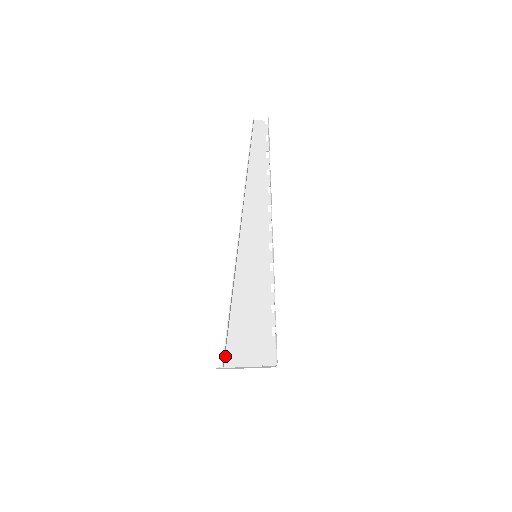
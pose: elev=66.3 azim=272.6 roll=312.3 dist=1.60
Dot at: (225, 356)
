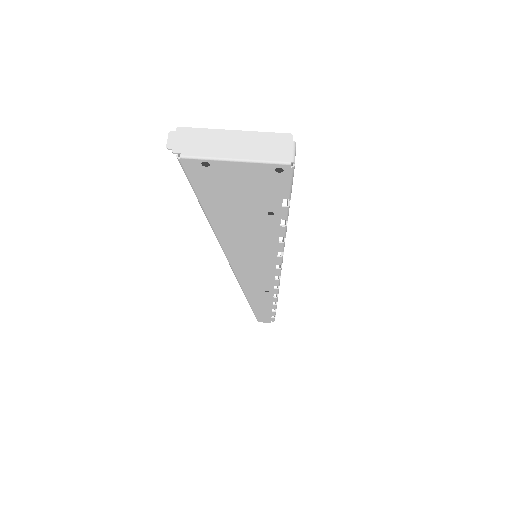
Dot at: (185, 171)
